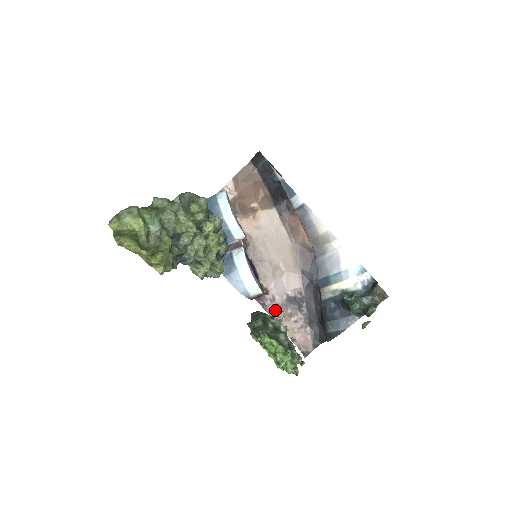
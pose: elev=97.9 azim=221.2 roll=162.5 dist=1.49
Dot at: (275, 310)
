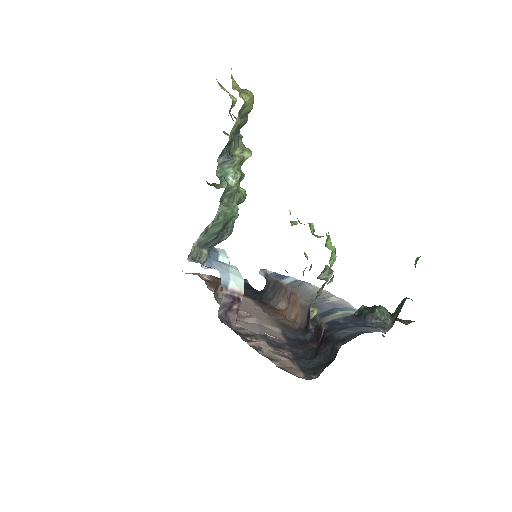
Dot at: (243, 335)
